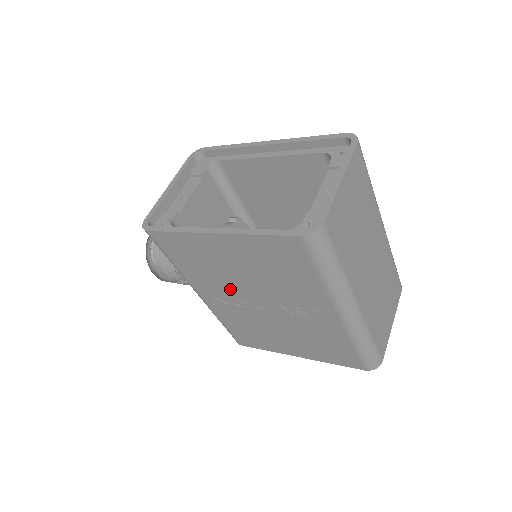
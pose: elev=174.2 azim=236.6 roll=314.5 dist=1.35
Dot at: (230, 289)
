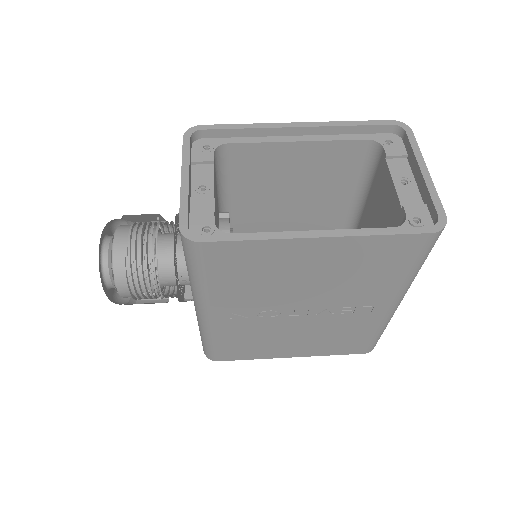
Dot at: (270, 300)
